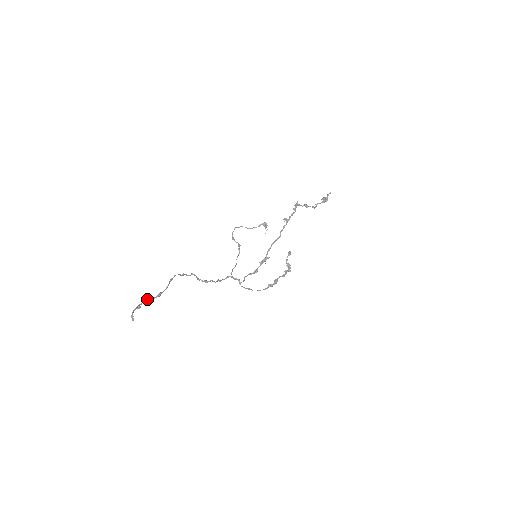
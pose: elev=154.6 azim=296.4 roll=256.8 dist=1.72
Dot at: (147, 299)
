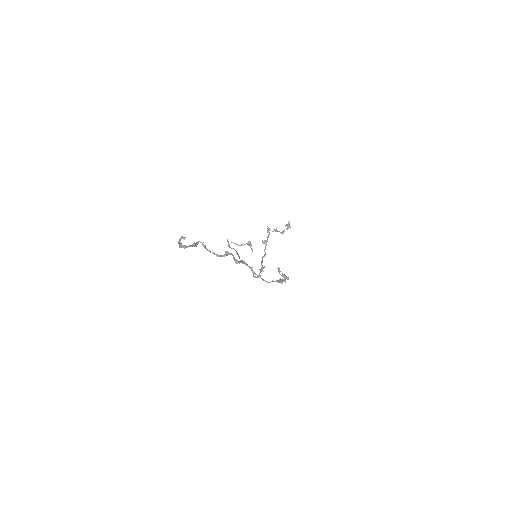
Dot at: (184, 245)
